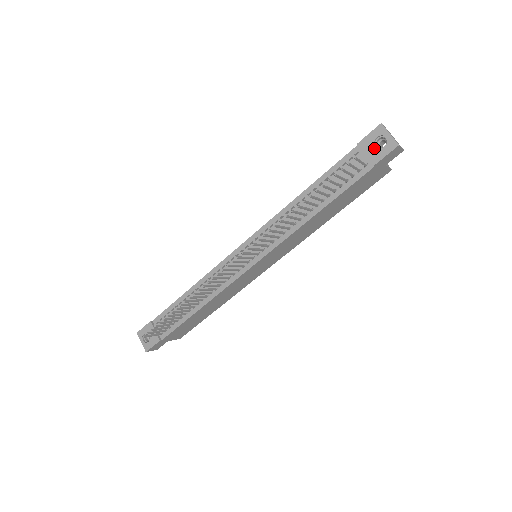
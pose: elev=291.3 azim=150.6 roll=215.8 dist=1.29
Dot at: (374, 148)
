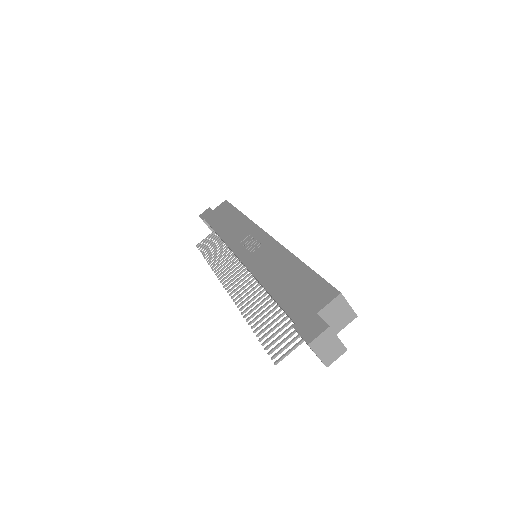
Dot at: occluded
